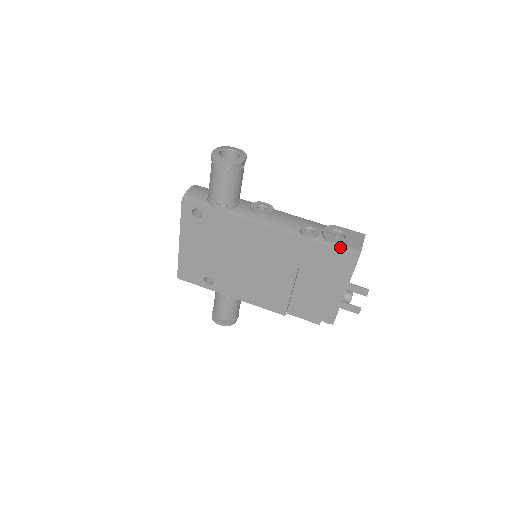
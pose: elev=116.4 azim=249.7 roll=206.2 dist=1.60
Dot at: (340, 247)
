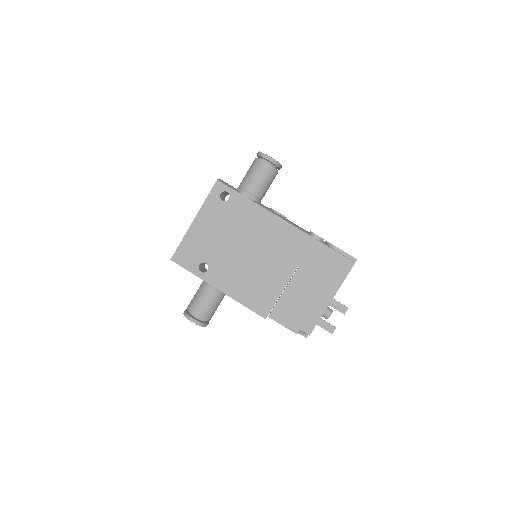
Dot at: (340, 252)
